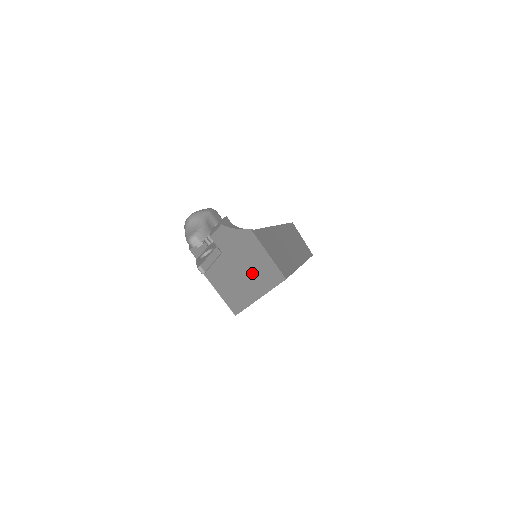
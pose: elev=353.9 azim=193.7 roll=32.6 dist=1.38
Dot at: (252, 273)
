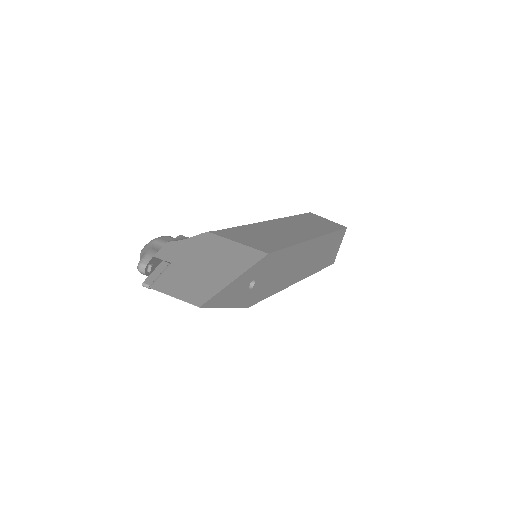
Dot at: (217, 265)
